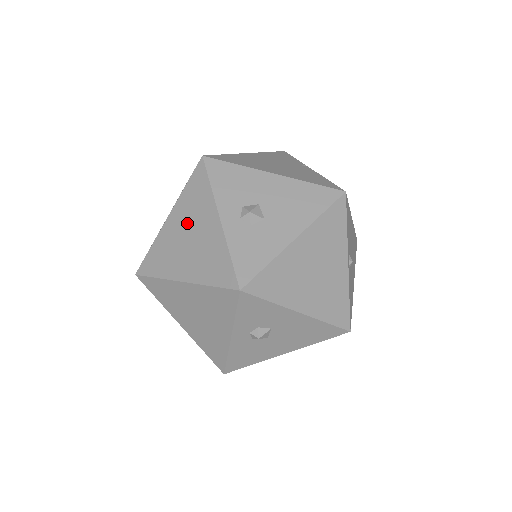
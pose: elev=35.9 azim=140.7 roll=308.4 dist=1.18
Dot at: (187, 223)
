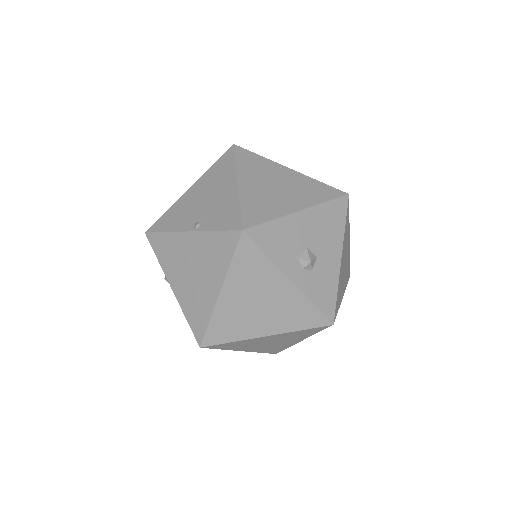
Dot at: (250, 292)
